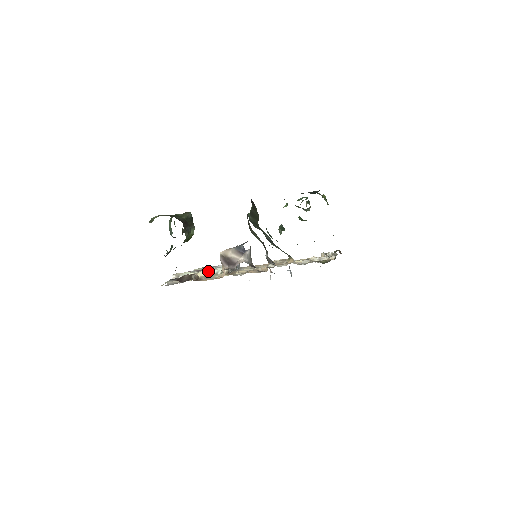
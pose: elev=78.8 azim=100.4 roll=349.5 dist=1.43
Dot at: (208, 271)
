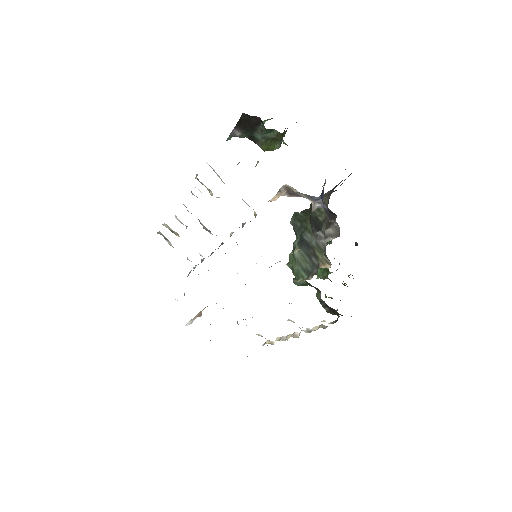
Dot at: occluded
